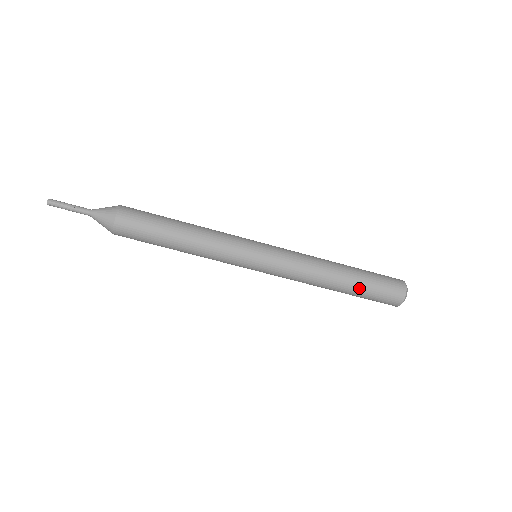
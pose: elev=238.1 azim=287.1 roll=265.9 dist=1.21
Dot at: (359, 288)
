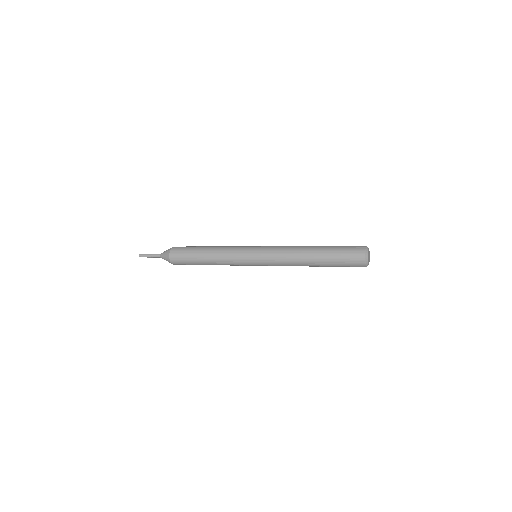
Dot at: occluded
